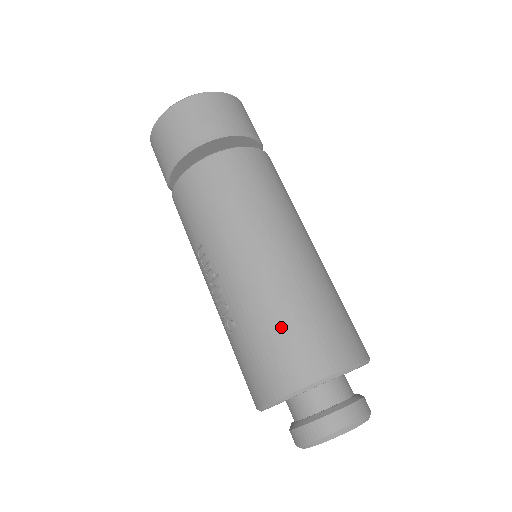
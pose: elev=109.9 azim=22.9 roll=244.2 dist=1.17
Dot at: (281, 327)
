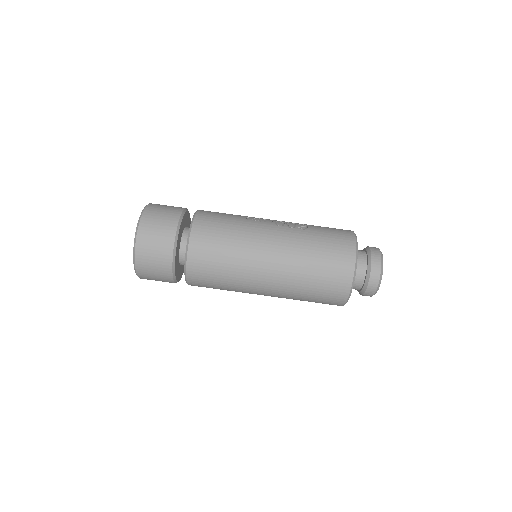
Dot at: (310, 298)
